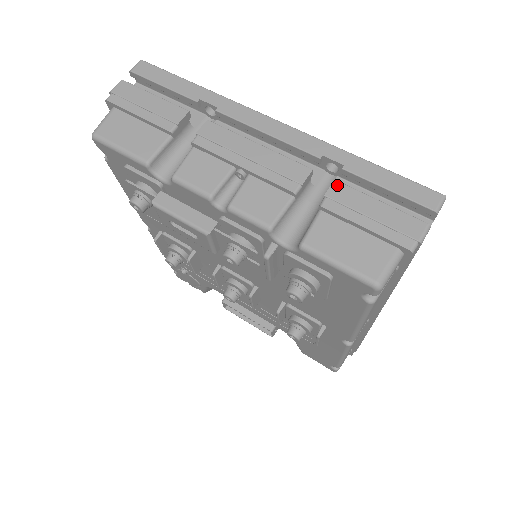
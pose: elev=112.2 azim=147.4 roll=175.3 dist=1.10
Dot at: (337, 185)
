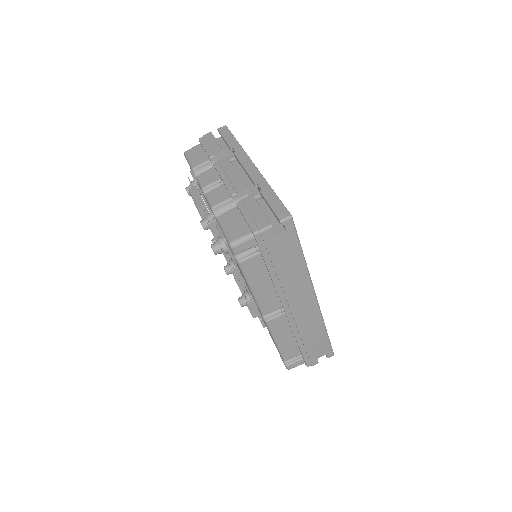
Dot at: (250, 197)
